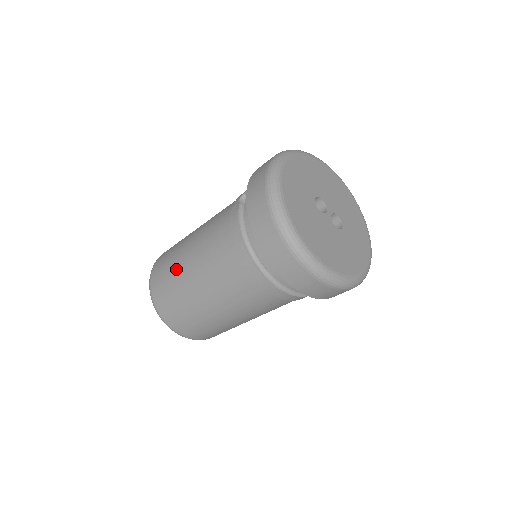
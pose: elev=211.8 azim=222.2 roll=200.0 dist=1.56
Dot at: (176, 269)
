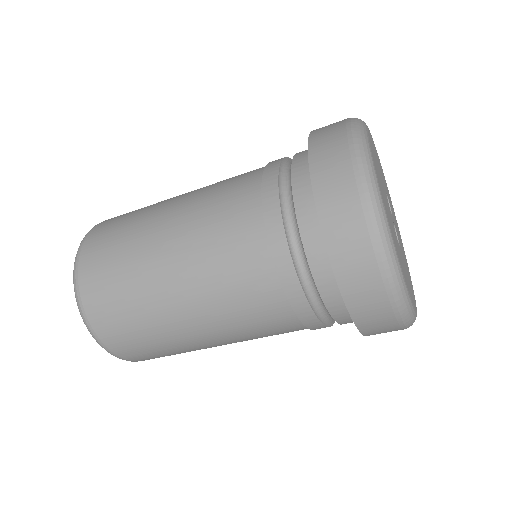
Dot at: occluded
